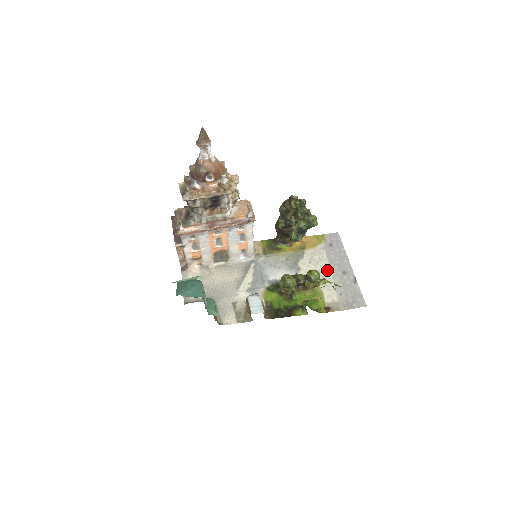
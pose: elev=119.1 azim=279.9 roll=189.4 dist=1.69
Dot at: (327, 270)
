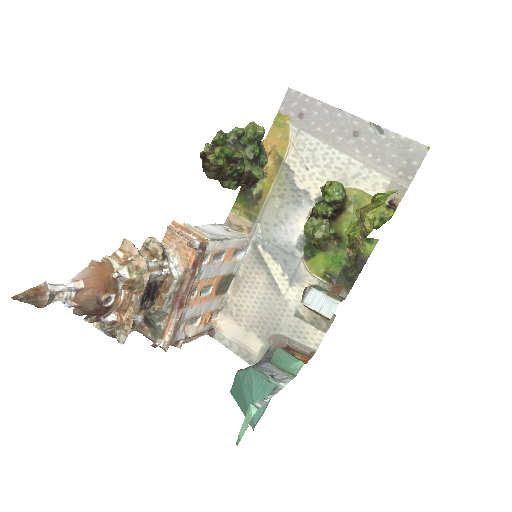
Dot at: (334, 155)
